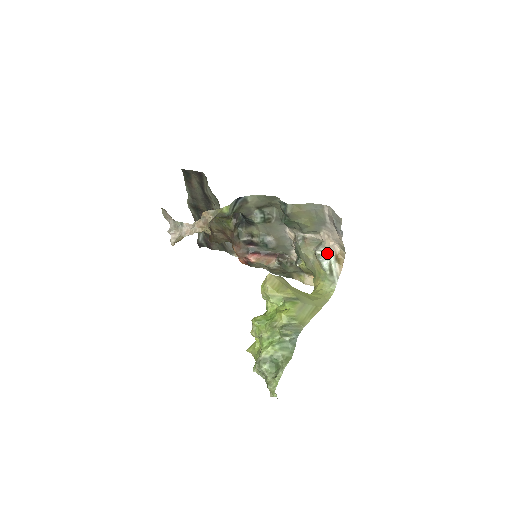
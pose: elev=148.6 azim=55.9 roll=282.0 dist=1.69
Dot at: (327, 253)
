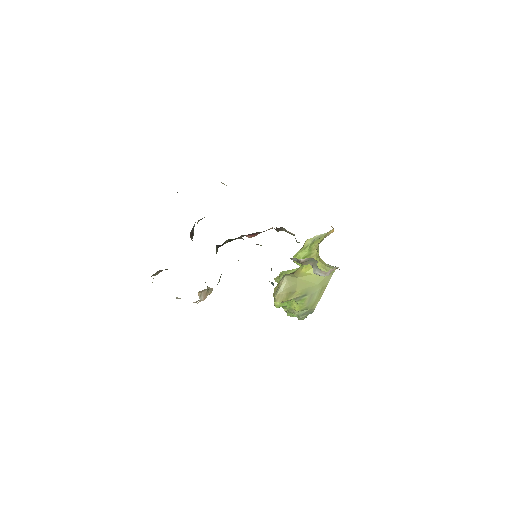
Dot at: (324, 276)
